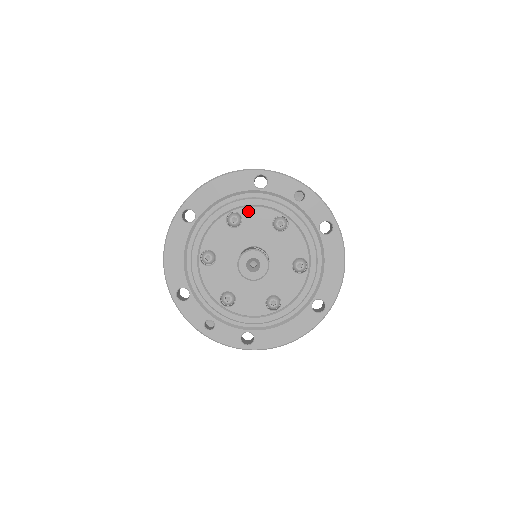
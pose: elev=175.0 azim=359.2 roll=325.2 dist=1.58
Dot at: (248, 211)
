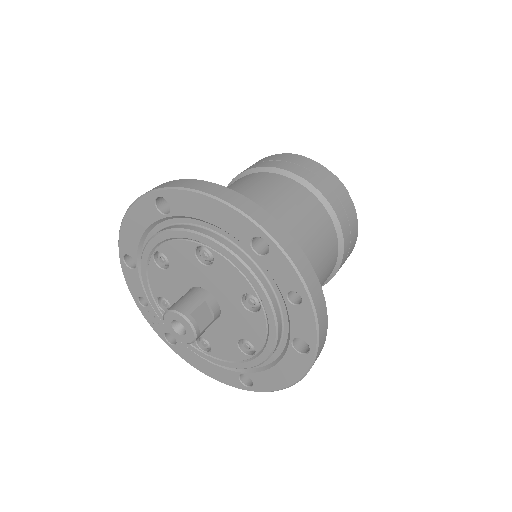
Dot at: (224, 262)
